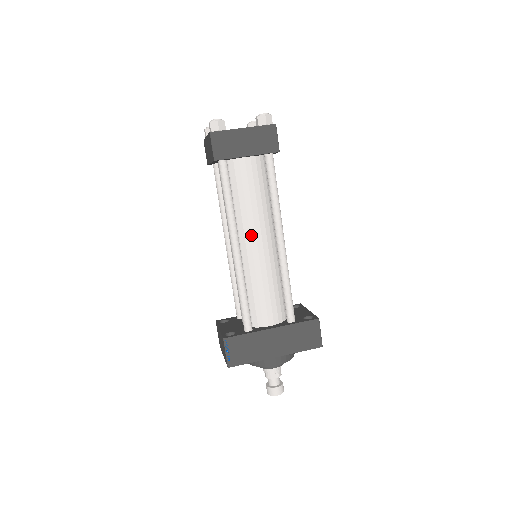
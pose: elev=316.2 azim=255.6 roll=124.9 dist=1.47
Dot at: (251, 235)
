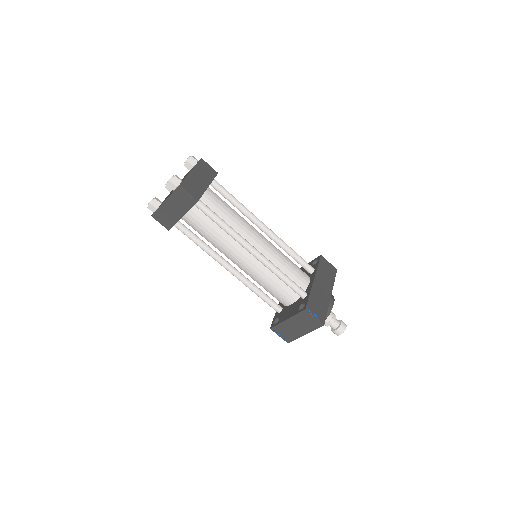
Dot at: (251, 236)
